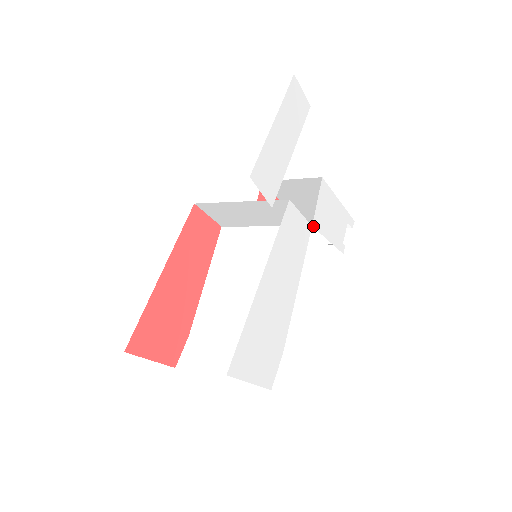
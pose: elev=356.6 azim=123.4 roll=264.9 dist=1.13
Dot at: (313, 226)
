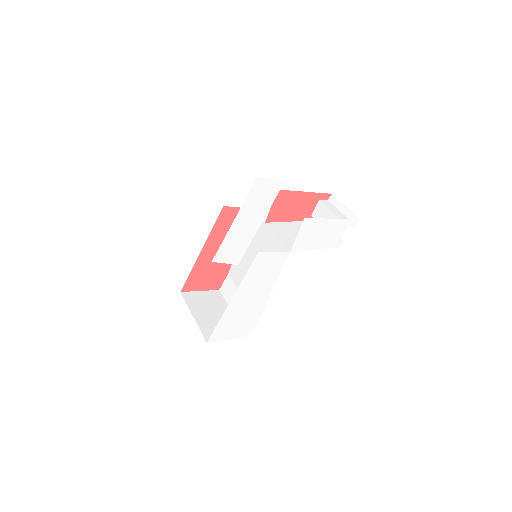
Dot at: (292, 251)
